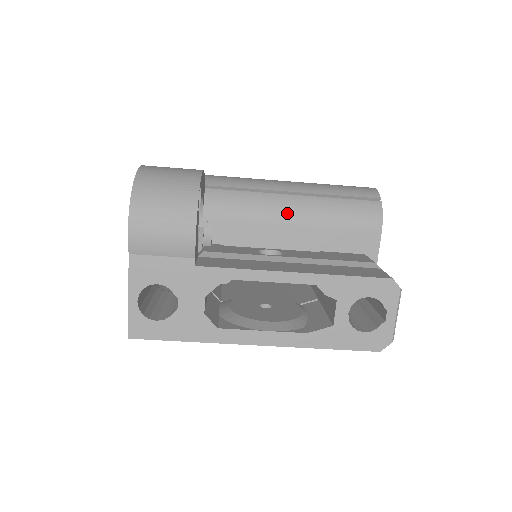
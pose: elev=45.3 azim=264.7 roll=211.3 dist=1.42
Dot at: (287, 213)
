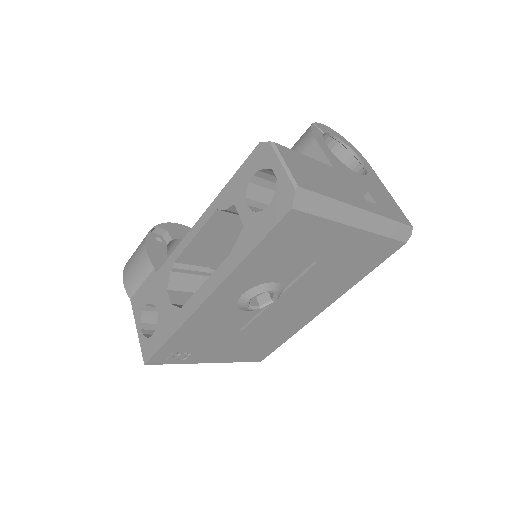
Dot at: occluded
